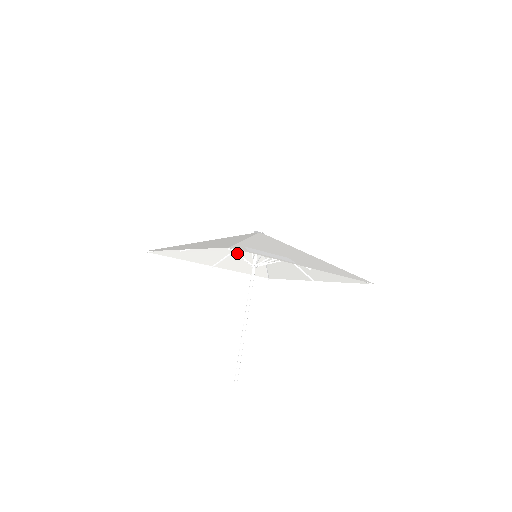
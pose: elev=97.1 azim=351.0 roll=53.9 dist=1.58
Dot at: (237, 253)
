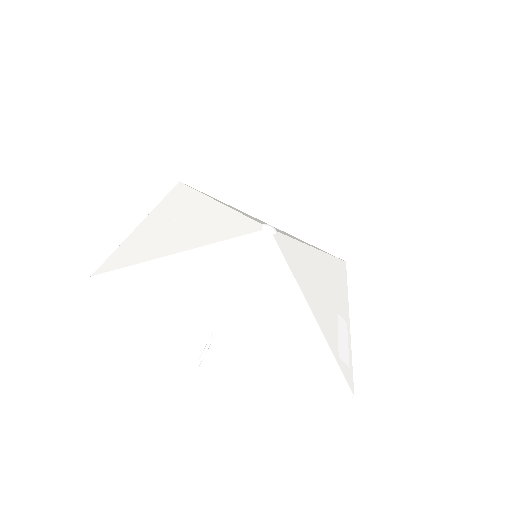
Dot at: occluded
